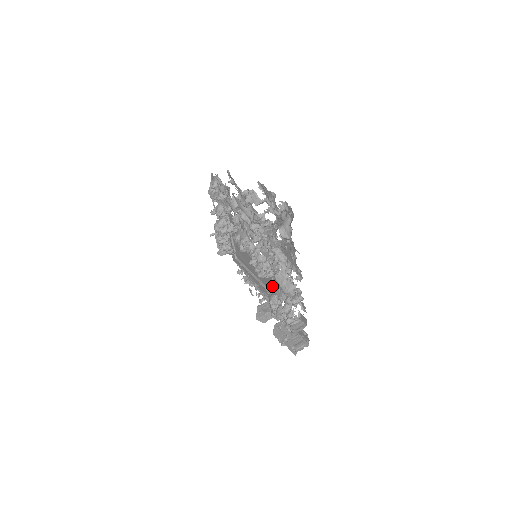
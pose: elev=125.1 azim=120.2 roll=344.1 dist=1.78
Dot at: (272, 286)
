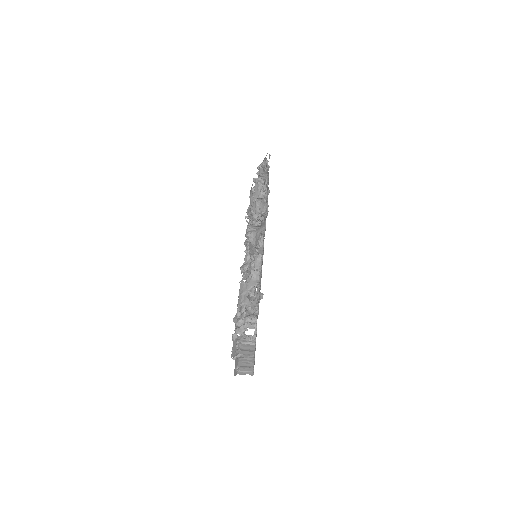
Dot at: occluded
